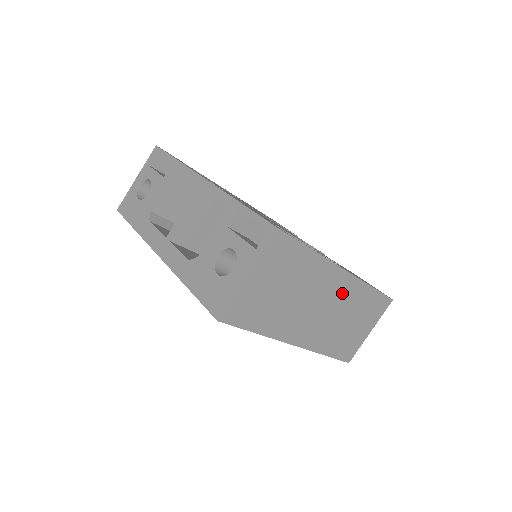
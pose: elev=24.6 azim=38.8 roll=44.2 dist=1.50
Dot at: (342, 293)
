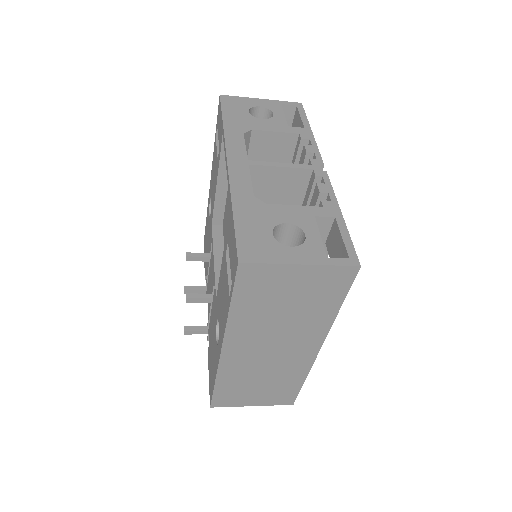
Dot at: (294, 359)
